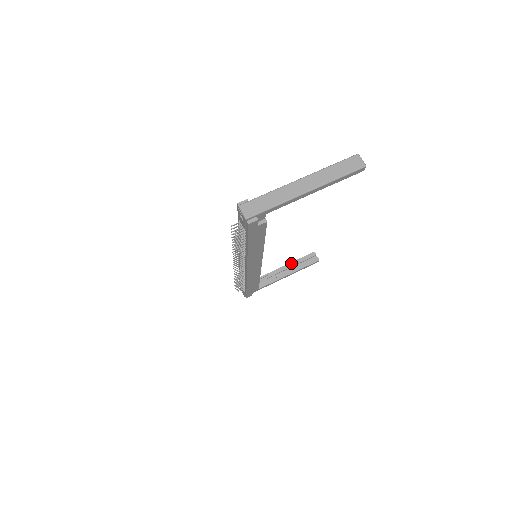
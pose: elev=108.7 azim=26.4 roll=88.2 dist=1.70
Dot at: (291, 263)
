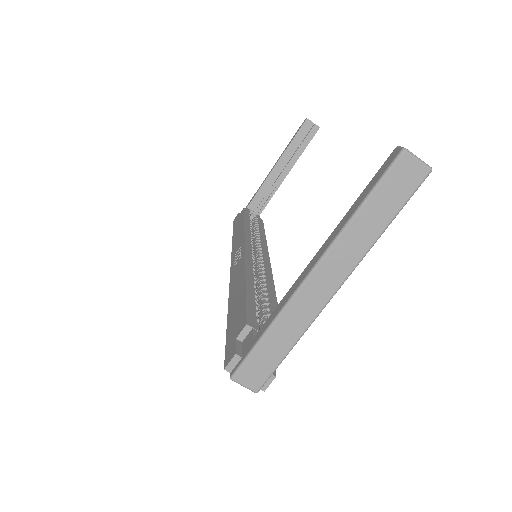
Dot at: (283, 155)
